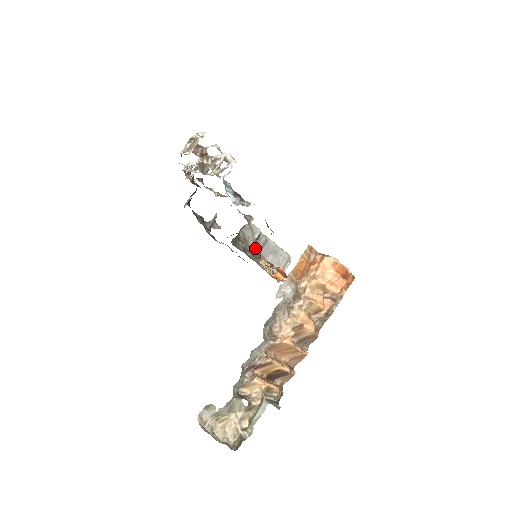
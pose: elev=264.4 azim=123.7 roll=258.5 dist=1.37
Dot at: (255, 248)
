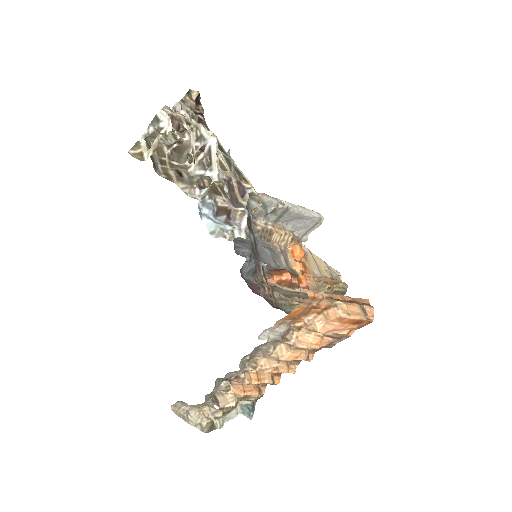
Dot at: (246, 268)
